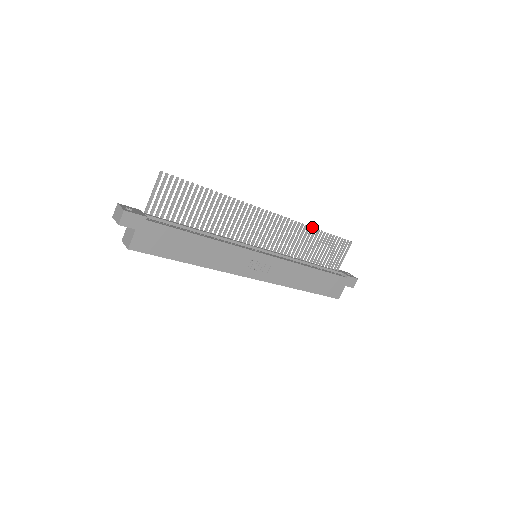
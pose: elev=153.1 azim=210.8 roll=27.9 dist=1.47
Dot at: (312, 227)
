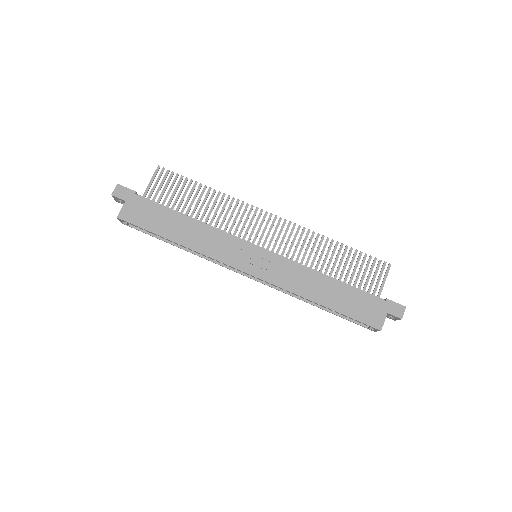
Dot at: (327, 237)
